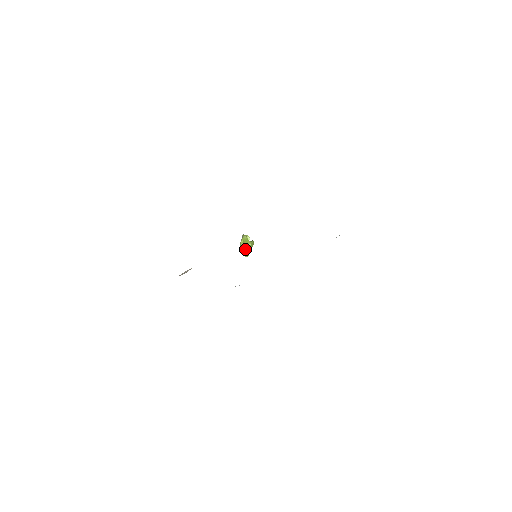
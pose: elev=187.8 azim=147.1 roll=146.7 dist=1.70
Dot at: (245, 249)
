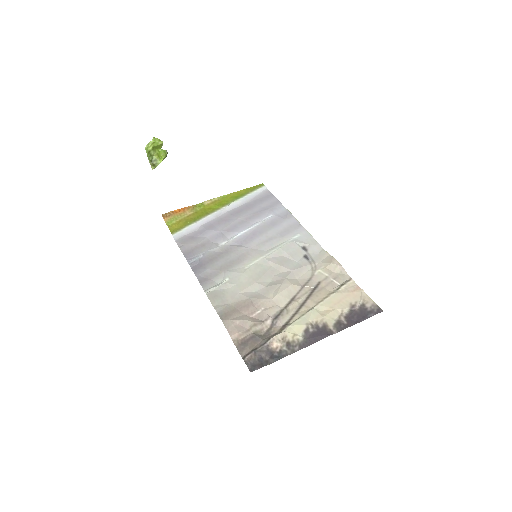
Dot at: (154, 160)
